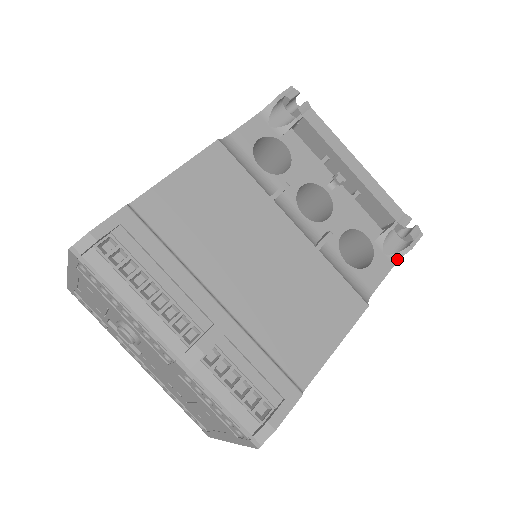
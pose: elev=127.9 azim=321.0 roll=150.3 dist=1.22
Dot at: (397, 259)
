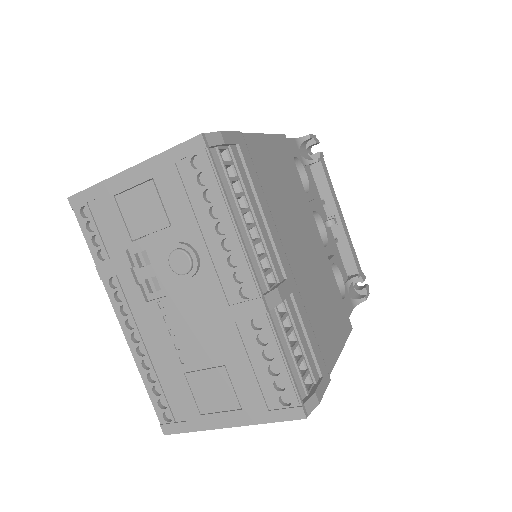
Dot at: (355, 304)
